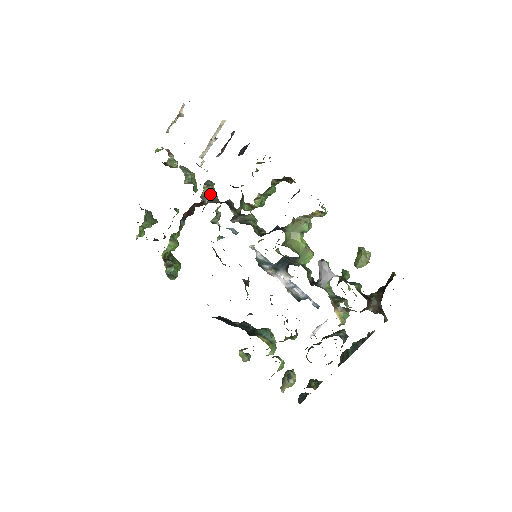
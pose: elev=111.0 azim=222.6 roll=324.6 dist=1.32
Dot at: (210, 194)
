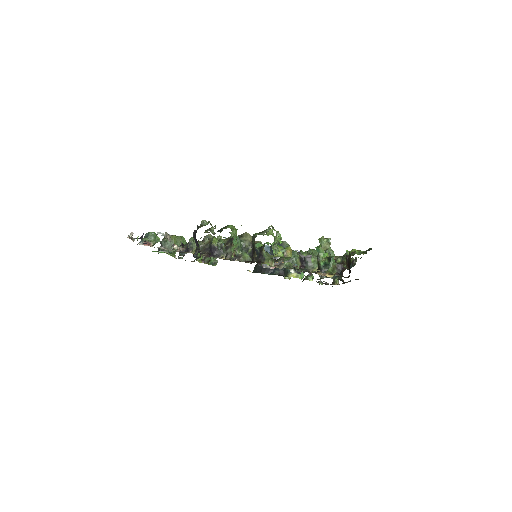
Dot at: occluded
